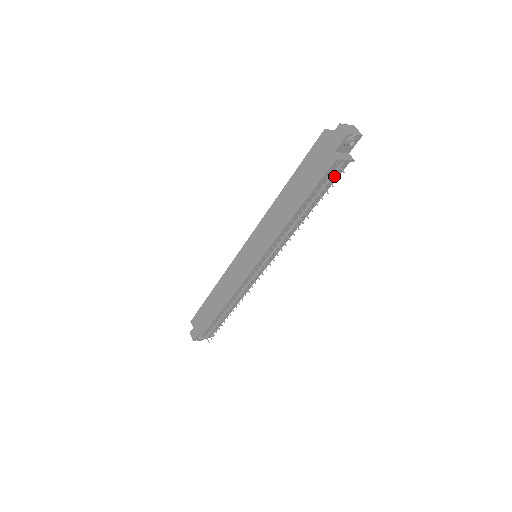
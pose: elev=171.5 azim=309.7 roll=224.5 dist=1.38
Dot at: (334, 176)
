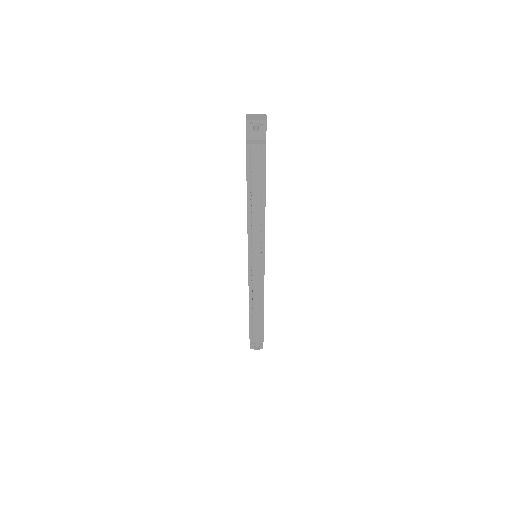
Dot at: (256, 162)
